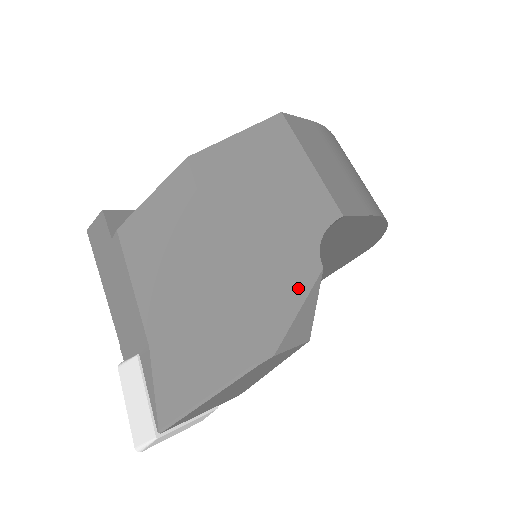
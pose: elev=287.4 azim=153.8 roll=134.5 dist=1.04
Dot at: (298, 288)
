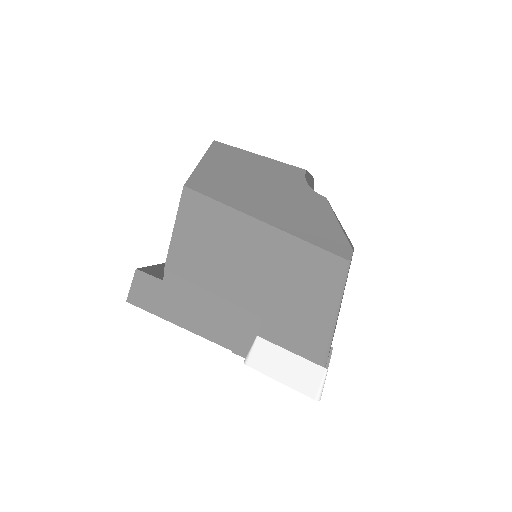
Dot at: (325, 213)
